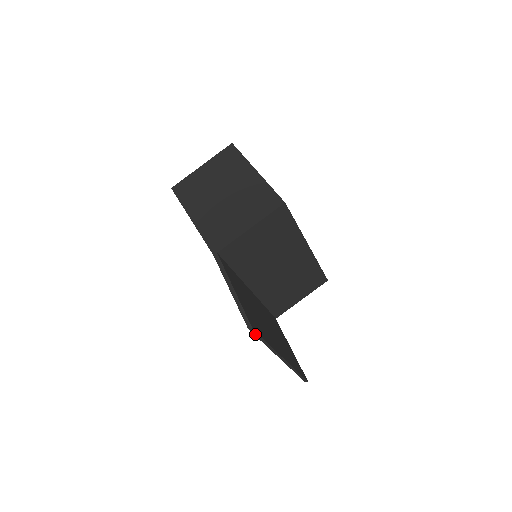
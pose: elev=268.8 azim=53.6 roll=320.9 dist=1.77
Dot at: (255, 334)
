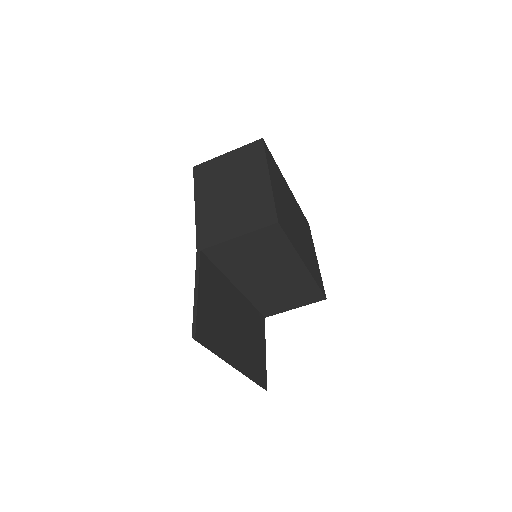
Dot at: (200, 343)
